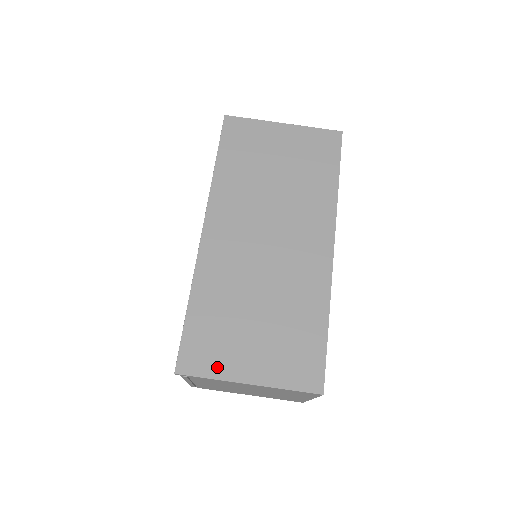
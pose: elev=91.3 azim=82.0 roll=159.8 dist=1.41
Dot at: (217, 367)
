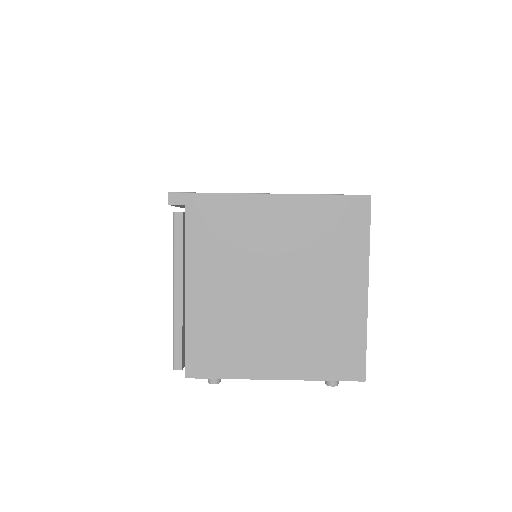
Dot at: occluded
